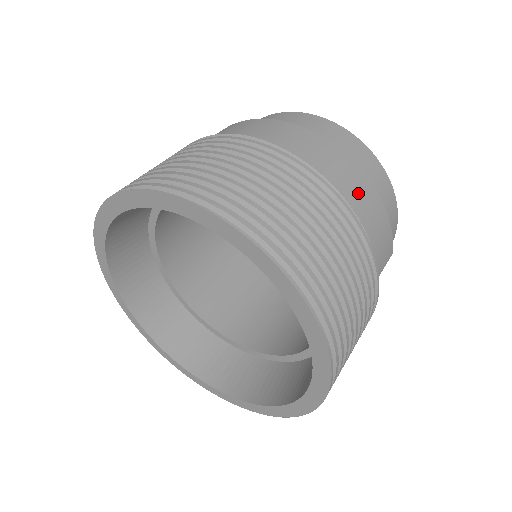
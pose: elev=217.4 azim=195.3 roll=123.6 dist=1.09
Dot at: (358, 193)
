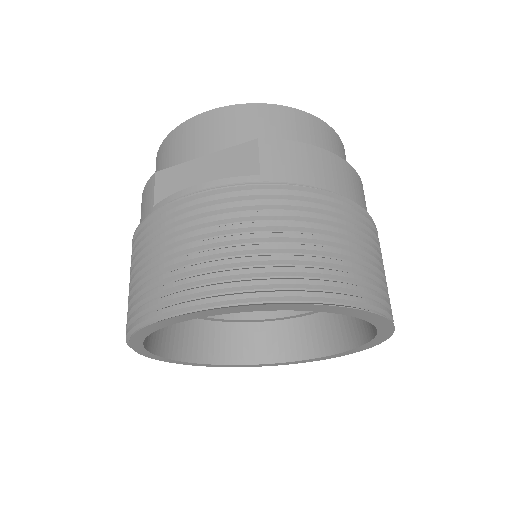
Dot at: occluded
